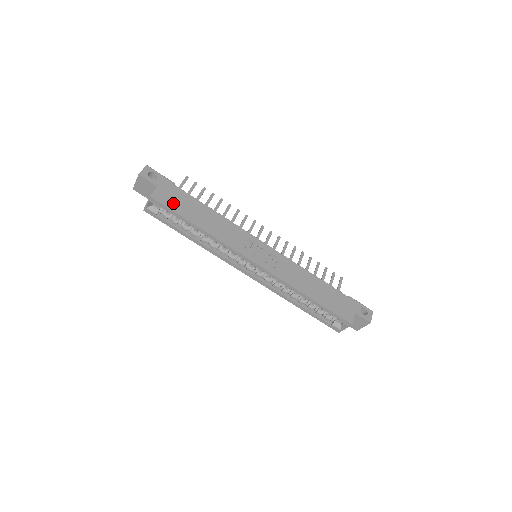
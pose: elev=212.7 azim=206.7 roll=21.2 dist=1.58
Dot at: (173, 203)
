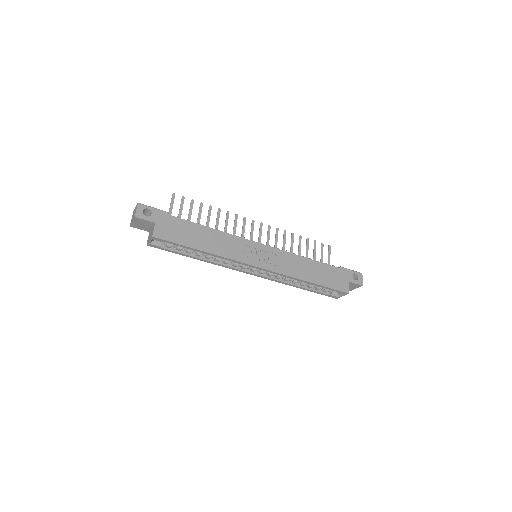
Dot at: (174, 235)
